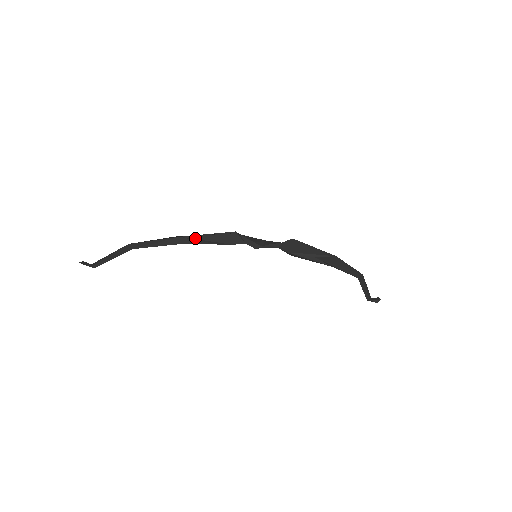
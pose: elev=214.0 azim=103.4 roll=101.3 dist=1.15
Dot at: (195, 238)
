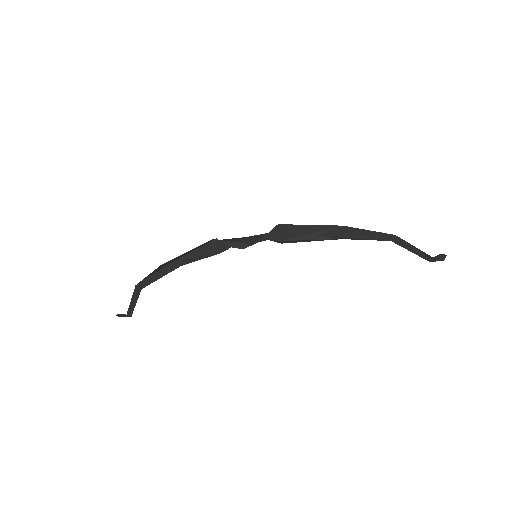
Dot at: (184, 259)
